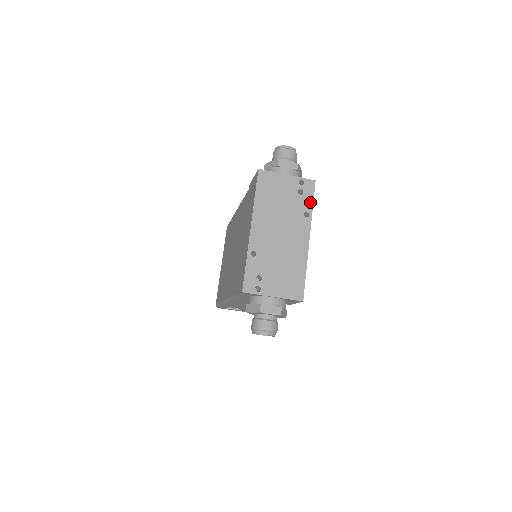
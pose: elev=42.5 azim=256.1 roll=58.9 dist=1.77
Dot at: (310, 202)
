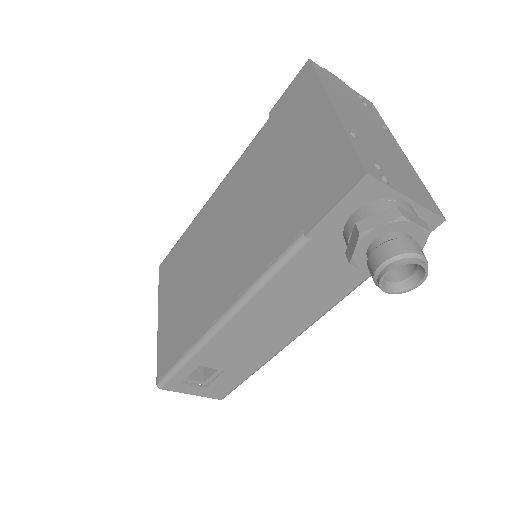
Dot at: (380, 118)
